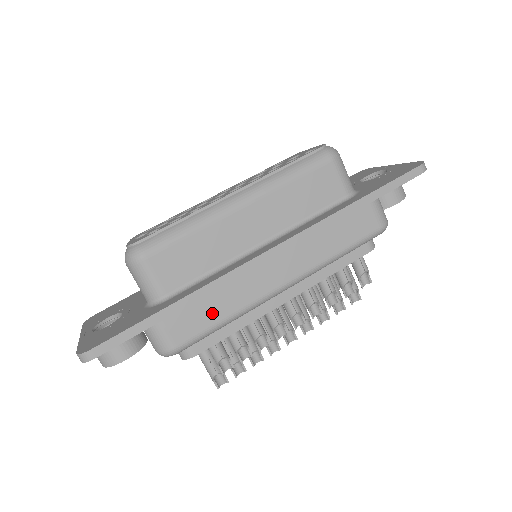
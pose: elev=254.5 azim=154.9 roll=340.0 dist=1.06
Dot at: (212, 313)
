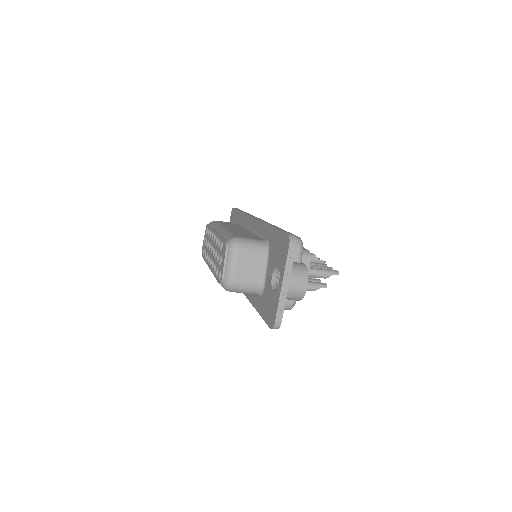
Dot at: occluded
